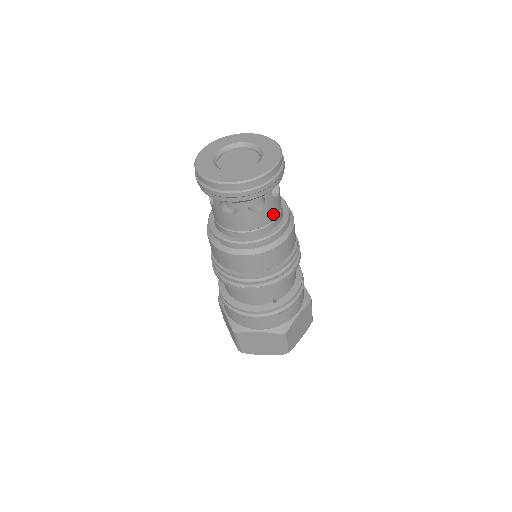
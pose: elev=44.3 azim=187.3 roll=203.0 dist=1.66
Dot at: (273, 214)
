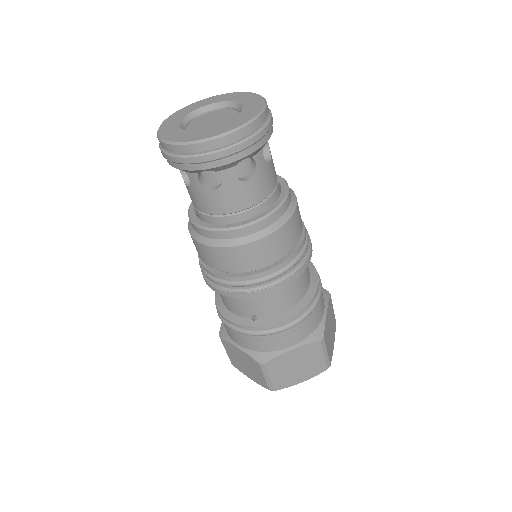
Dot at: (241, 202)
